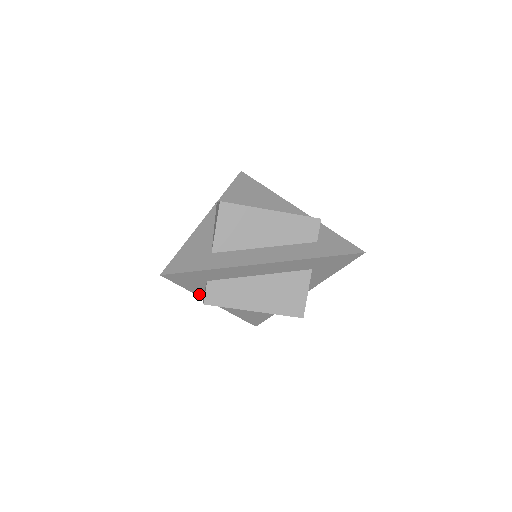
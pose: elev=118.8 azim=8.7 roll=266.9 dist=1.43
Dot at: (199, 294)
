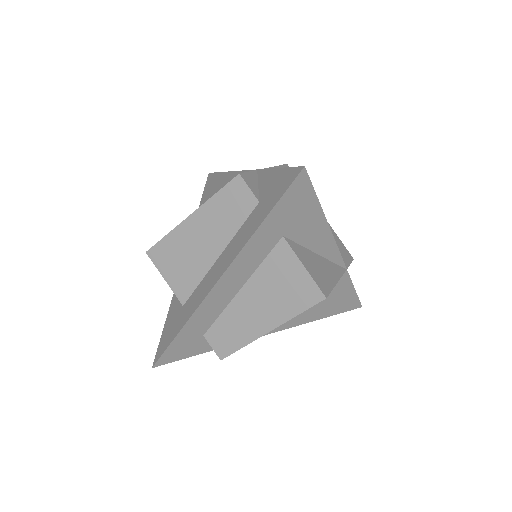
Dot at: occluded
